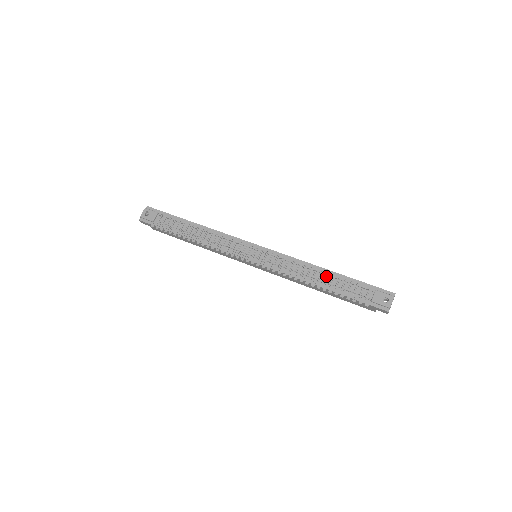
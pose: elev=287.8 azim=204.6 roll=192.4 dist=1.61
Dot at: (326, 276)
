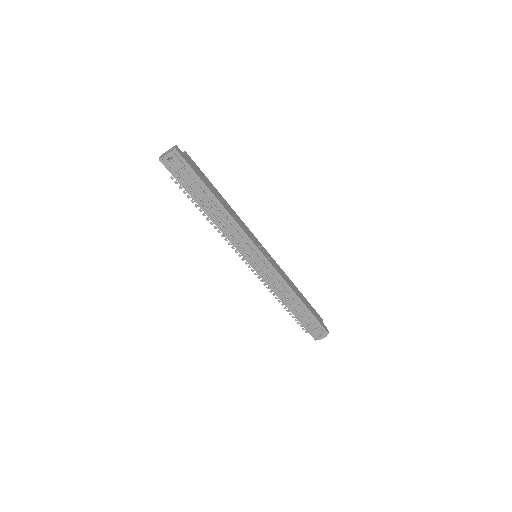
Dot at: (296, 304)
